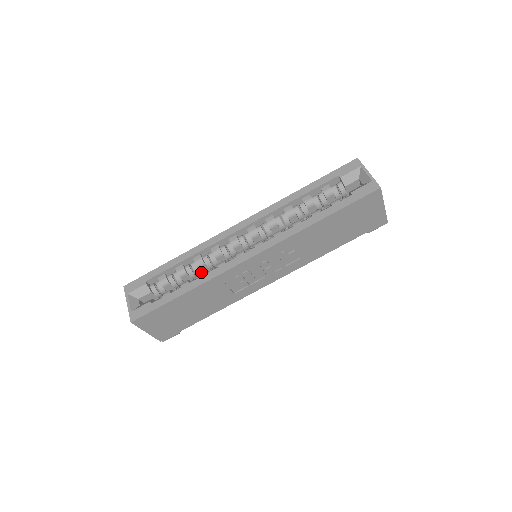
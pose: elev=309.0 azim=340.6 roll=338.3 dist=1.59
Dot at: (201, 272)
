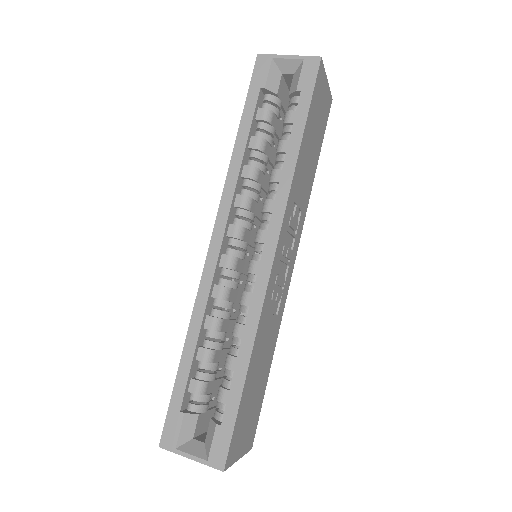
Dot at: (225, 333)
